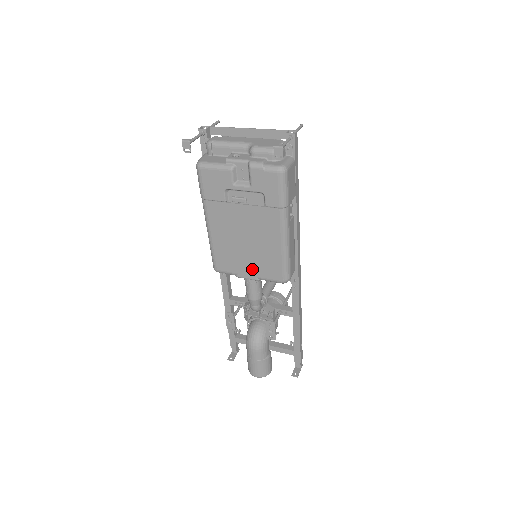
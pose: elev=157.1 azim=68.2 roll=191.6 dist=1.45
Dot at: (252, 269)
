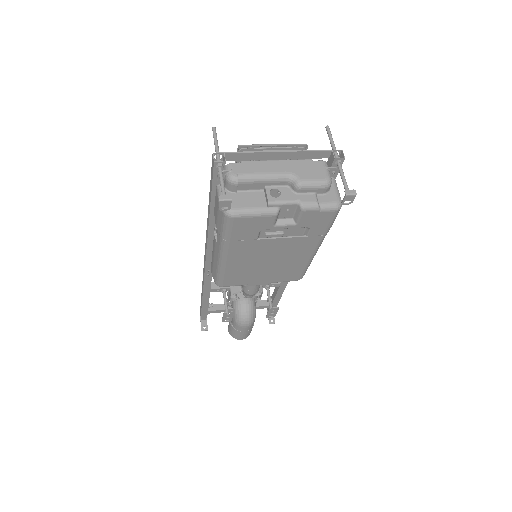
Dot at: (267, 279)
